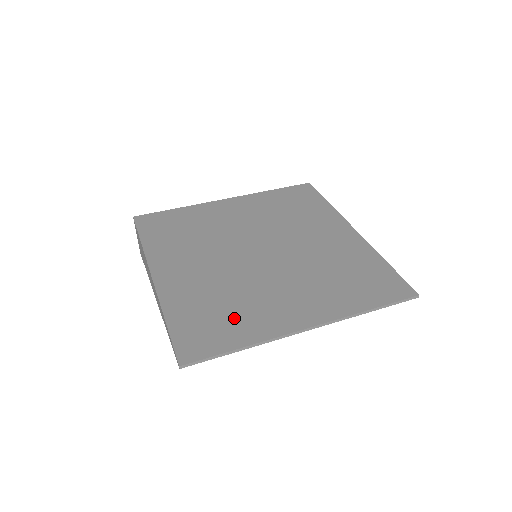
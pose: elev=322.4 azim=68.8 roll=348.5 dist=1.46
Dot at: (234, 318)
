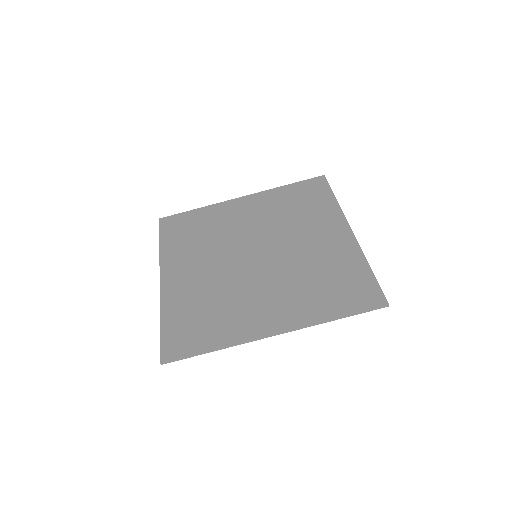
Dot at: (213, 321)
